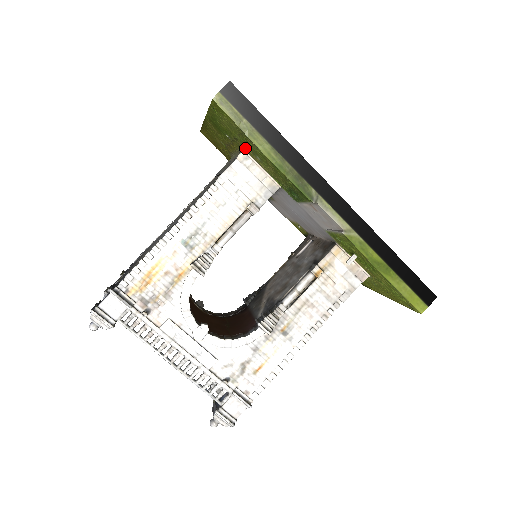
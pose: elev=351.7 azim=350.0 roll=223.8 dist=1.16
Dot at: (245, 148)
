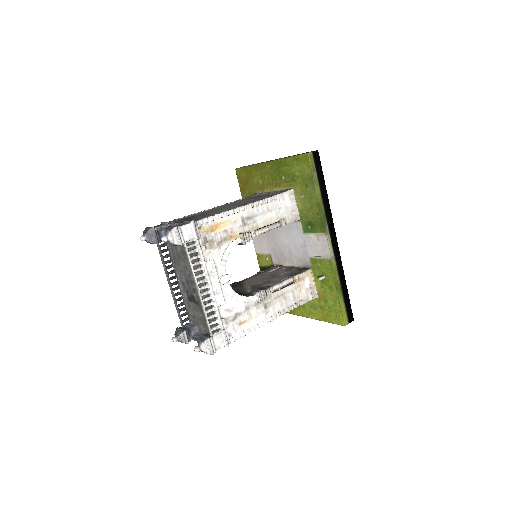
Dot at: (296, 188)
